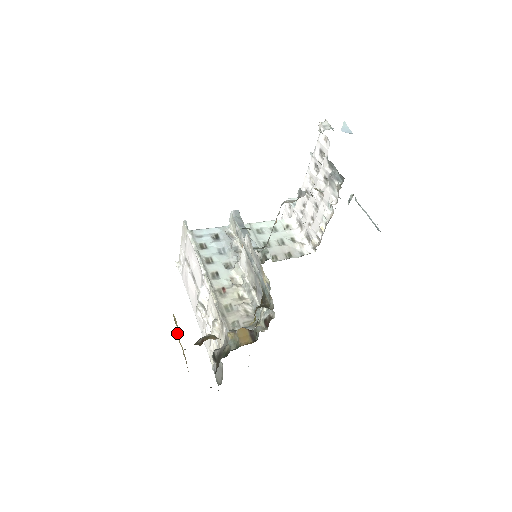
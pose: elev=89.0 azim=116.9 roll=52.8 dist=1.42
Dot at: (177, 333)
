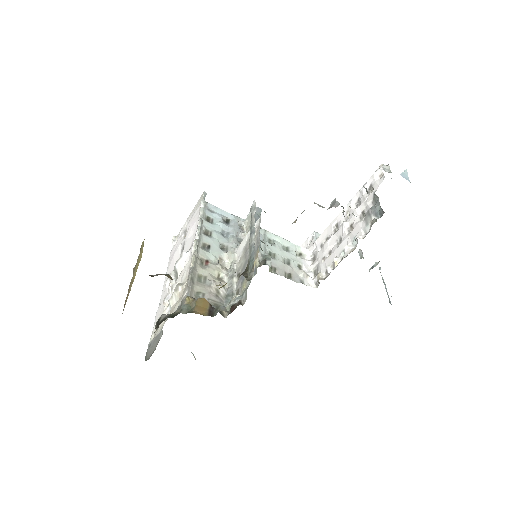
Dot at: occluded
